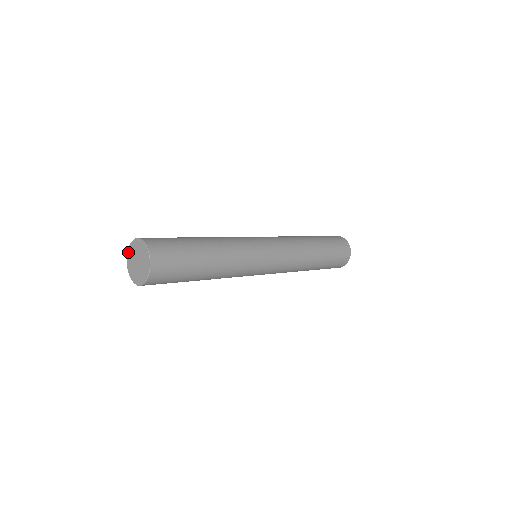
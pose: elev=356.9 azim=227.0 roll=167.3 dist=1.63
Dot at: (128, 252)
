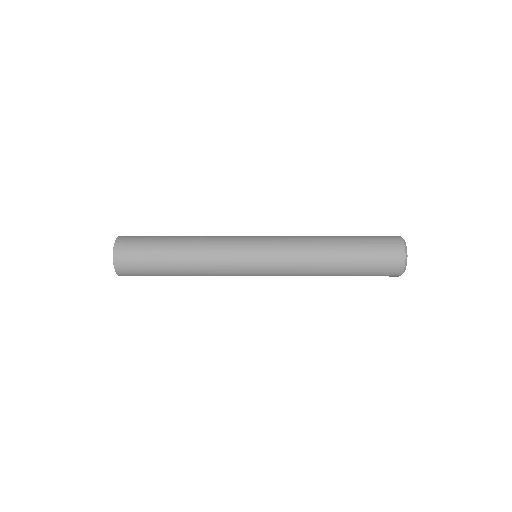
Dot at: occluded
